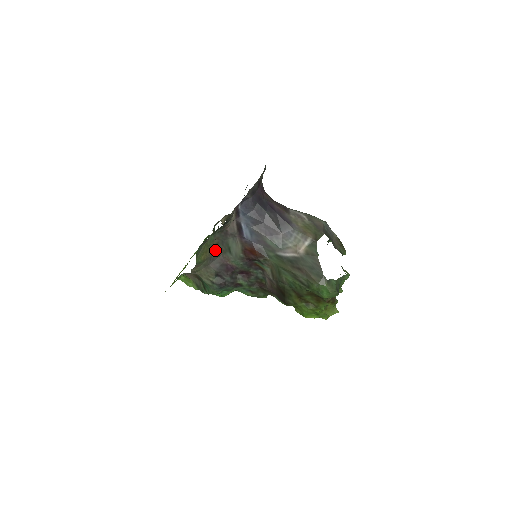
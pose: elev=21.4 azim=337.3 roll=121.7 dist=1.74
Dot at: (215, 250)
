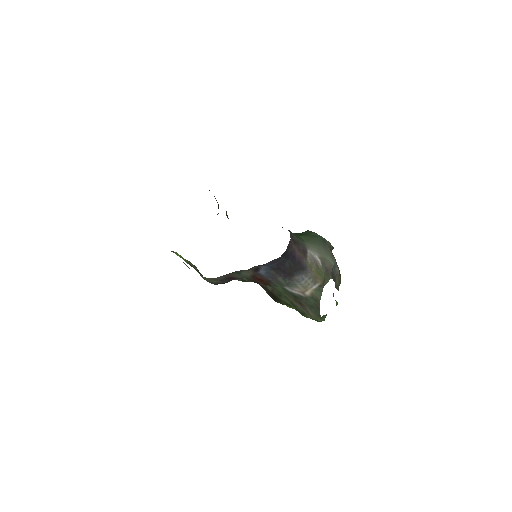
Dot at: occluded
